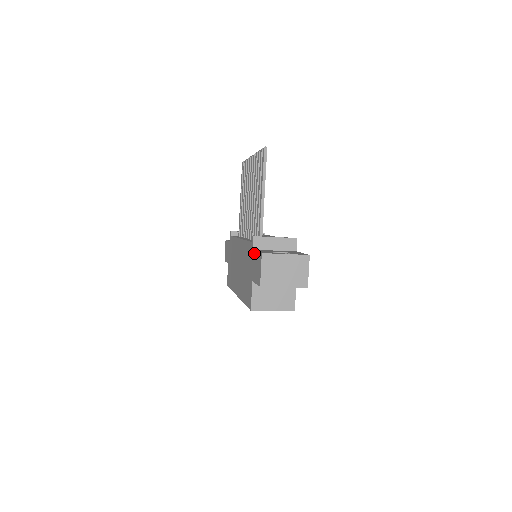
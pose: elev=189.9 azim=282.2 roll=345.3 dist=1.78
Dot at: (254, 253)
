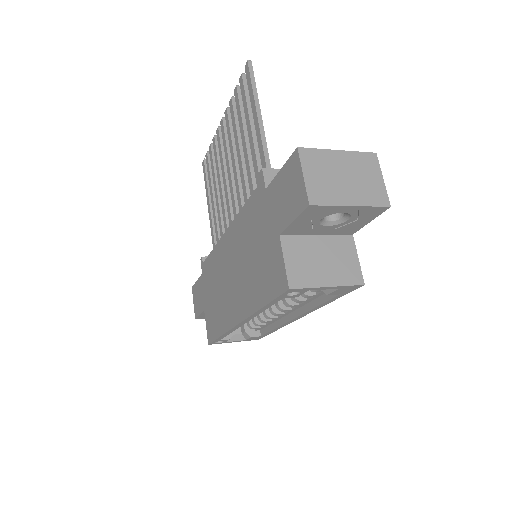
Dot at: (272, 185)
